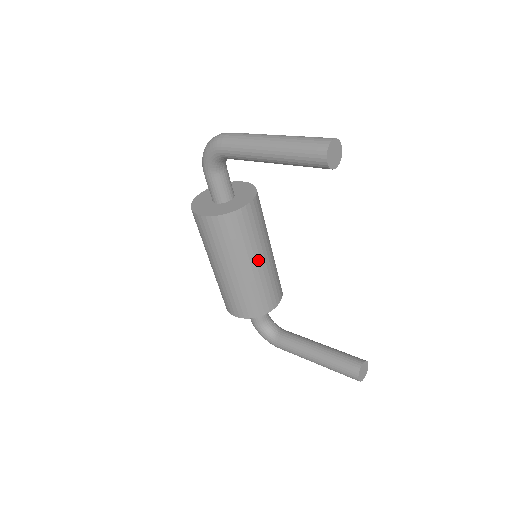
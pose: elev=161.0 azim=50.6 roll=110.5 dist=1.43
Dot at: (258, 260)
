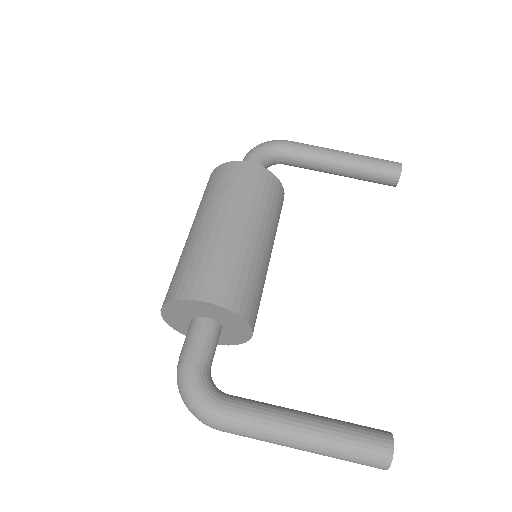
Dot at: occluded
